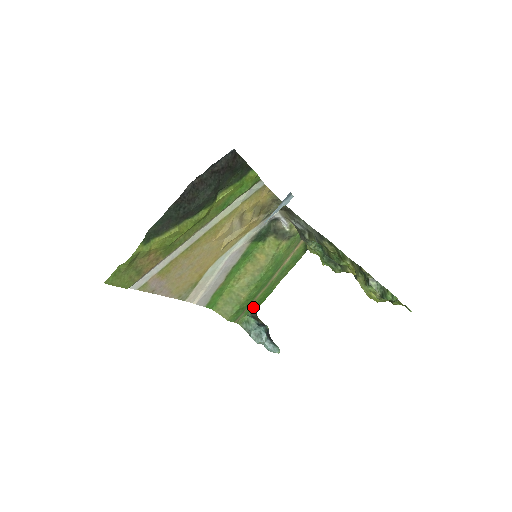
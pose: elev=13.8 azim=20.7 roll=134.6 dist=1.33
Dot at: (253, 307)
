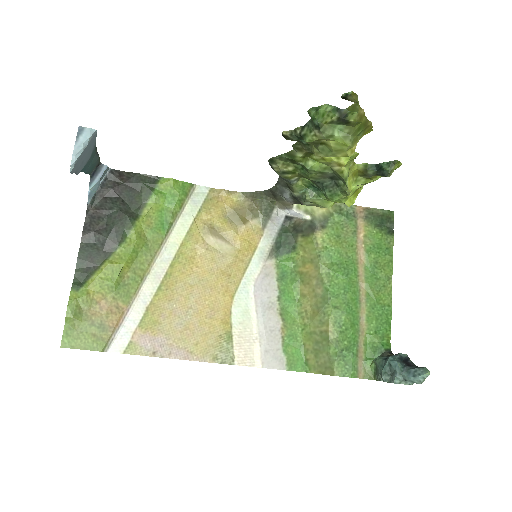
Dot at: (375, 345)
